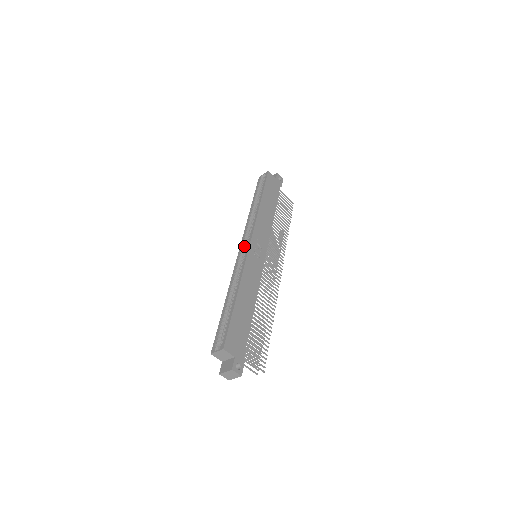
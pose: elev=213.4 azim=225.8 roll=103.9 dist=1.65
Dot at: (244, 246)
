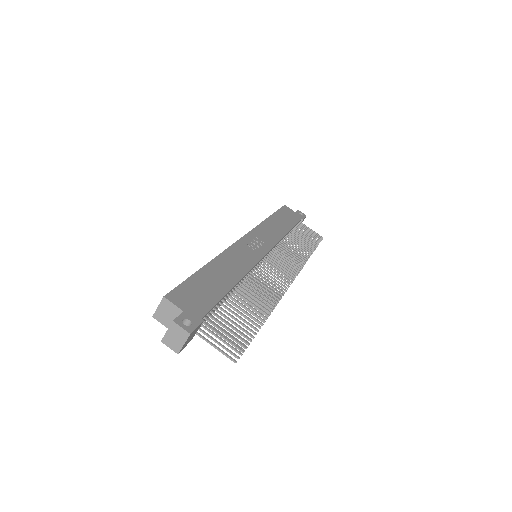
Dot at: occluded
